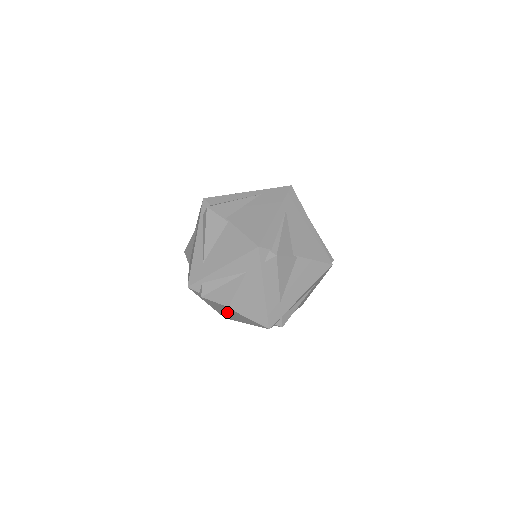
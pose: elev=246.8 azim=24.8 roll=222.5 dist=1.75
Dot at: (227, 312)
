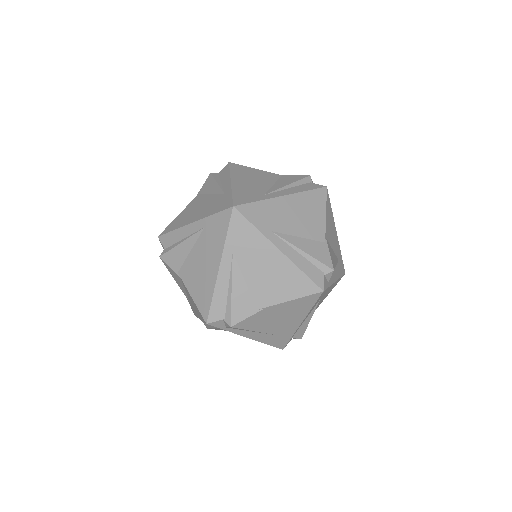
Dot at: occluded
